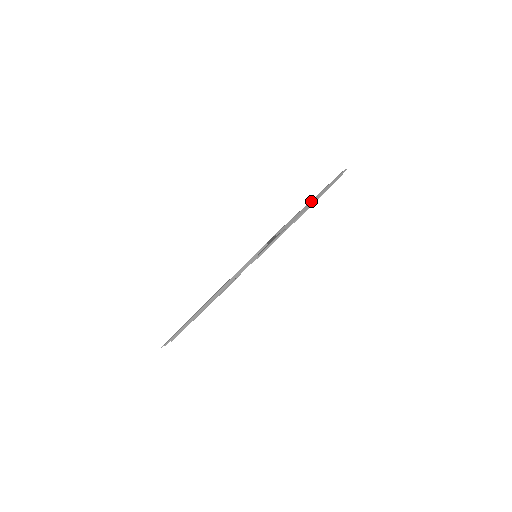
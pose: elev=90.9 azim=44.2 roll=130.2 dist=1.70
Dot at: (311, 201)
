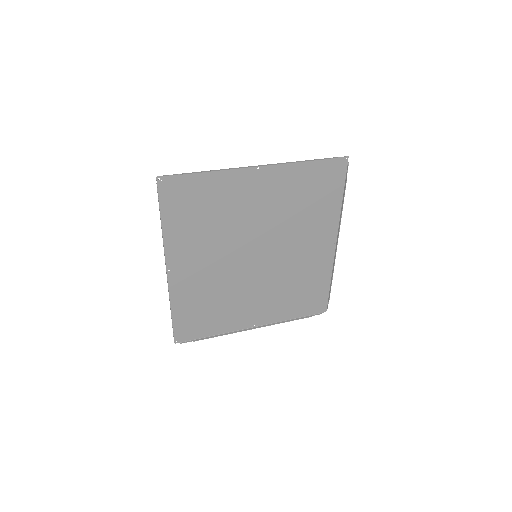
Dot at: (244, 167)
